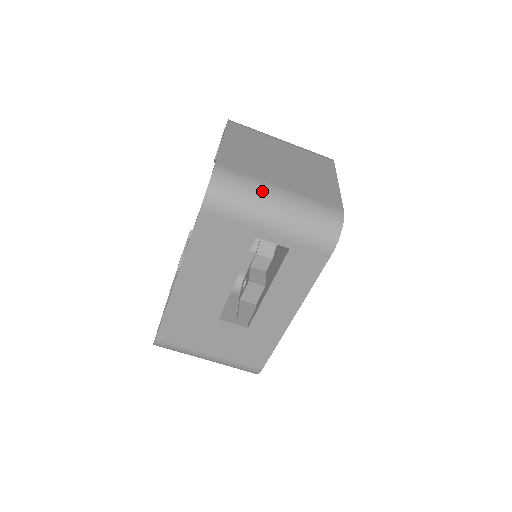
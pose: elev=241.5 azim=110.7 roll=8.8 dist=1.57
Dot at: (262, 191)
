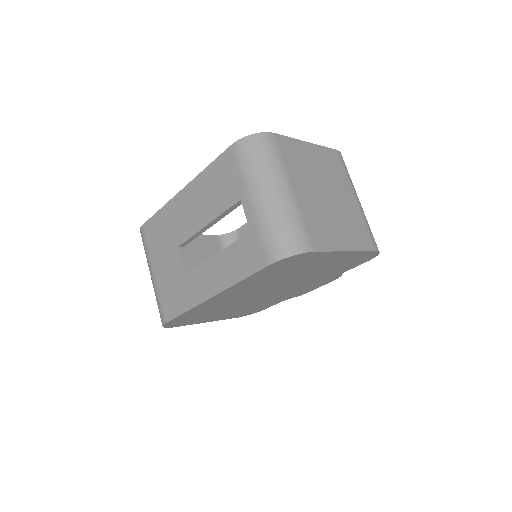
Dot at: (277, 174)
